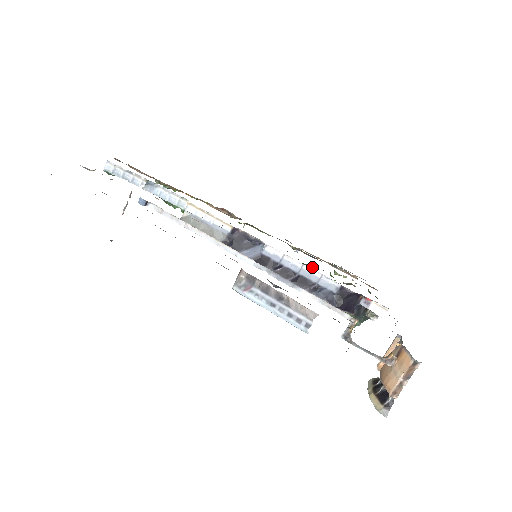
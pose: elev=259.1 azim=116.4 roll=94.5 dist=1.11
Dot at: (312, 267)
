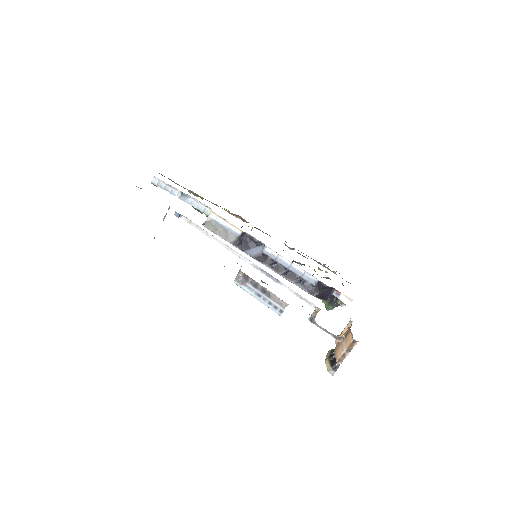
Dot at: occluded
